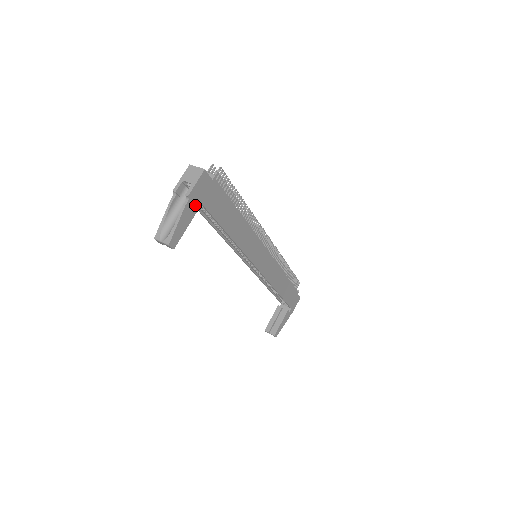
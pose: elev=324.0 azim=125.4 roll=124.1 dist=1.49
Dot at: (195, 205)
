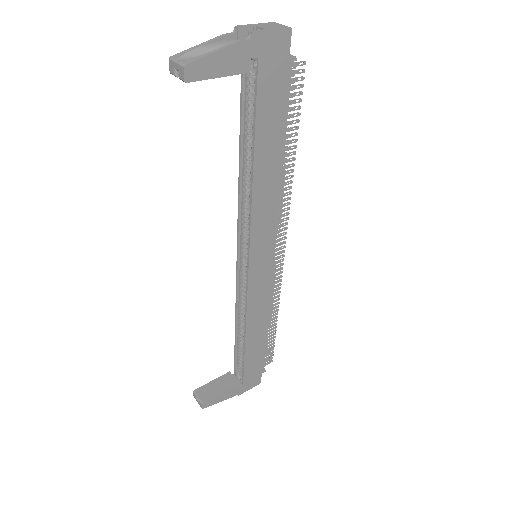
Dot at: (250, 60)
